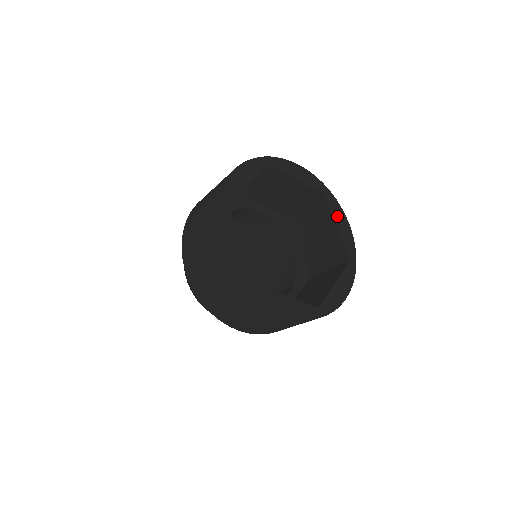
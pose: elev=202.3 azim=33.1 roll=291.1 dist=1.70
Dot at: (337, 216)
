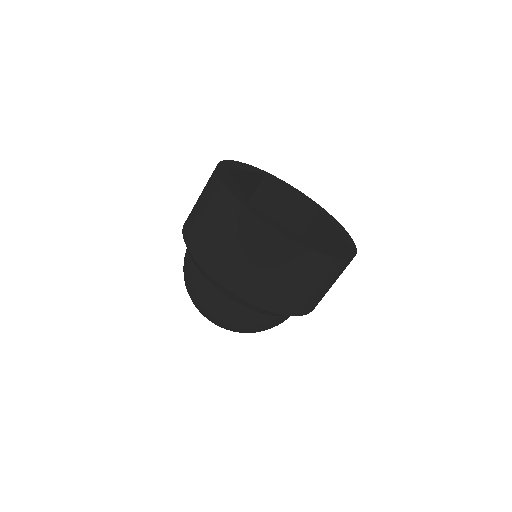
Dot at: (284, 184)
